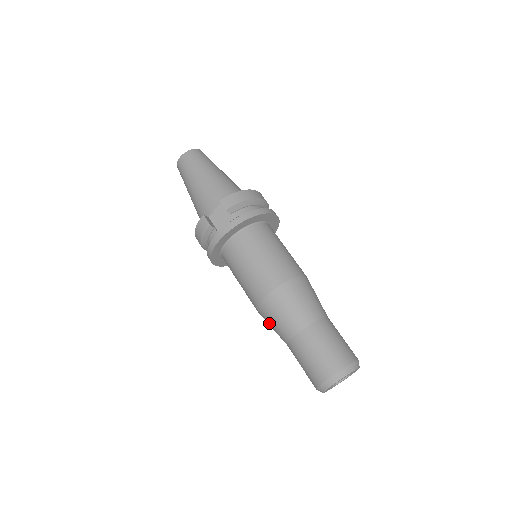
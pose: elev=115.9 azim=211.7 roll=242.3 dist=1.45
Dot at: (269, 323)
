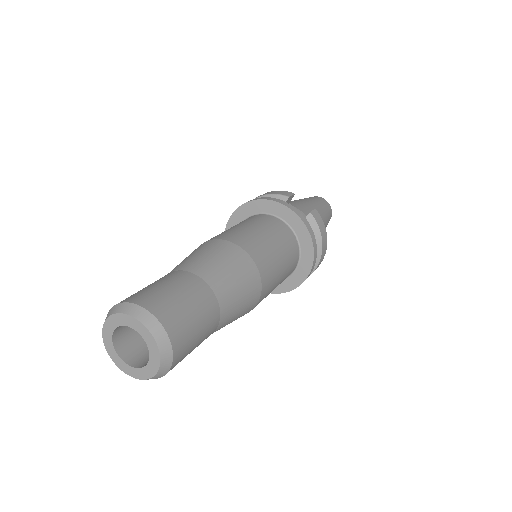
Dot at: (193, 253)
